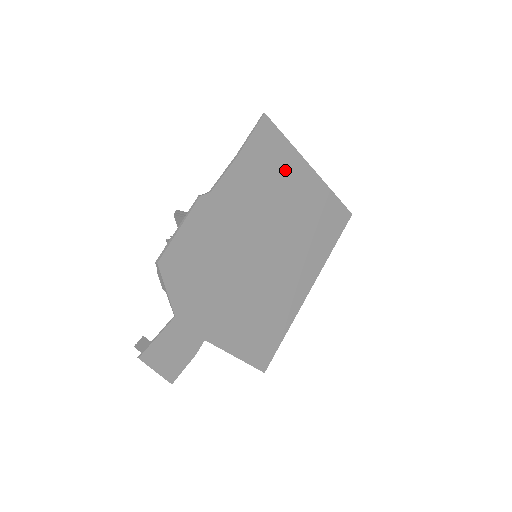
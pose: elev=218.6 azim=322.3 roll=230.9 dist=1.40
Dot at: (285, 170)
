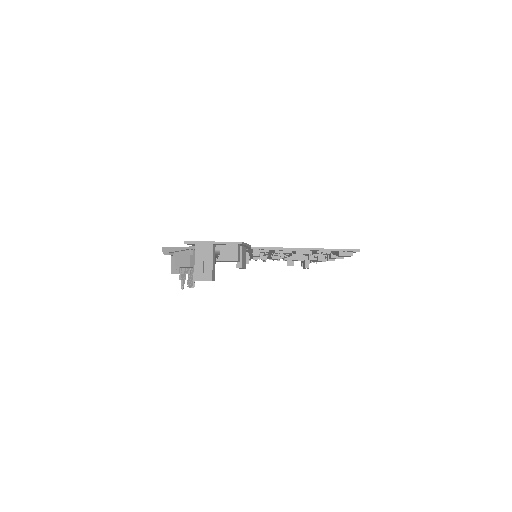
Dot at: occluded
